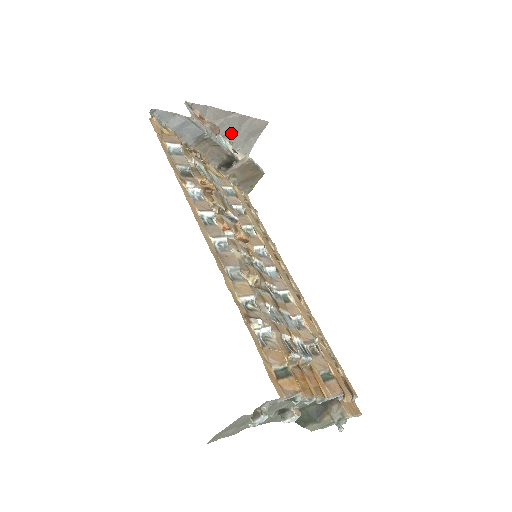
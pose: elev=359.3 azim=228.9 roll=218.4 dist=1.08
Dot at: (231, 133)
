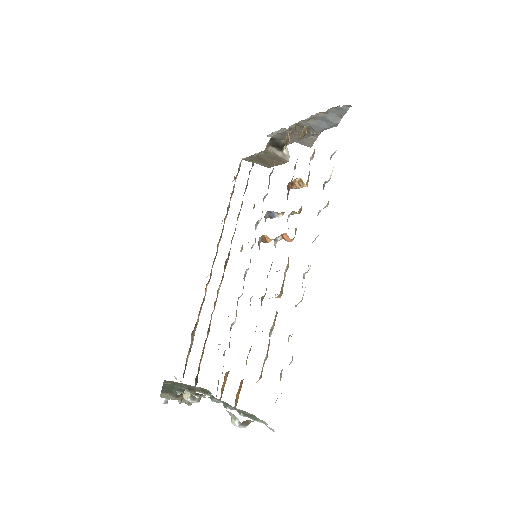
Dot at: occluded
